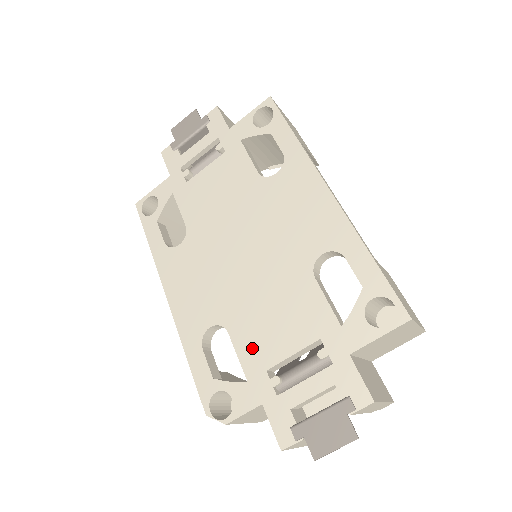
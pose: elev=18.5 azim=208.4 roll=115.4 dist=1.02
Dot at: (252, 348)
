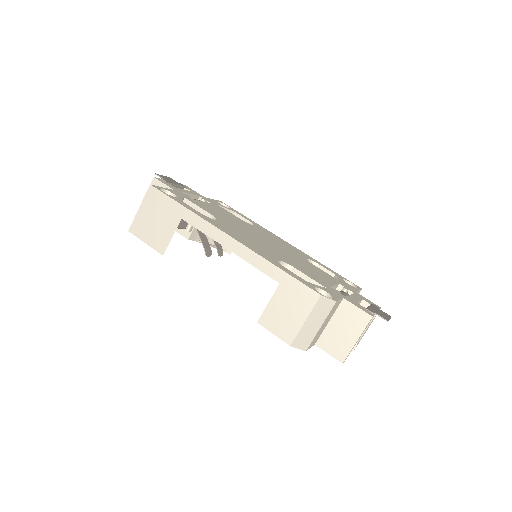
Dot at: (313, 276)
